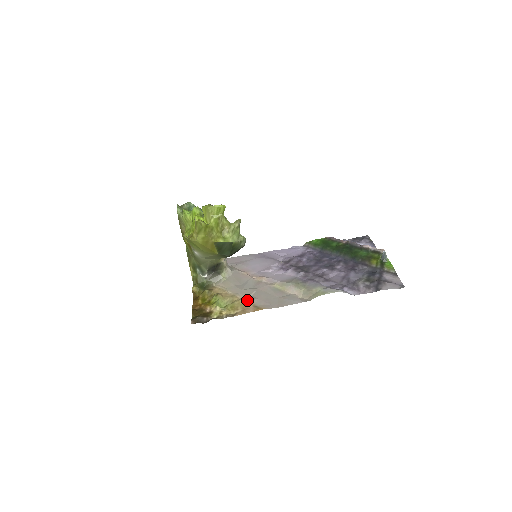
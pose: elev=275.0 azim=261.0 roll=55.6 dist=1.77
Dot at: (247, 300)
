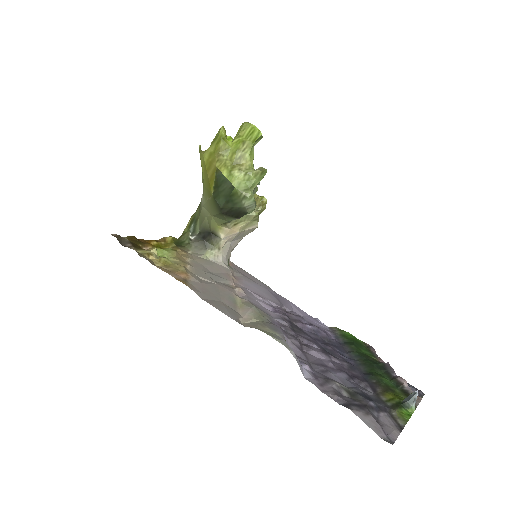
Dot at: (189, 272)
